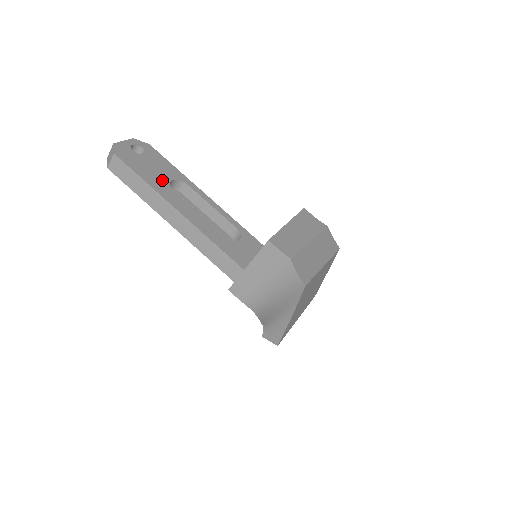
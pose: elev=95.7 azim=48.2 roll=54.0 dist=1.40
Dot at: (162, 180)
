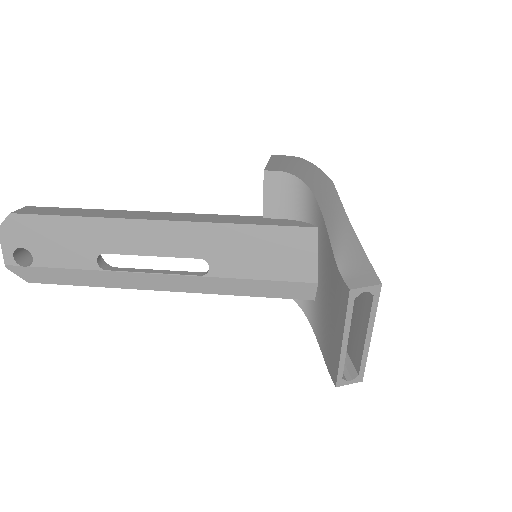
Dot at: occluded
